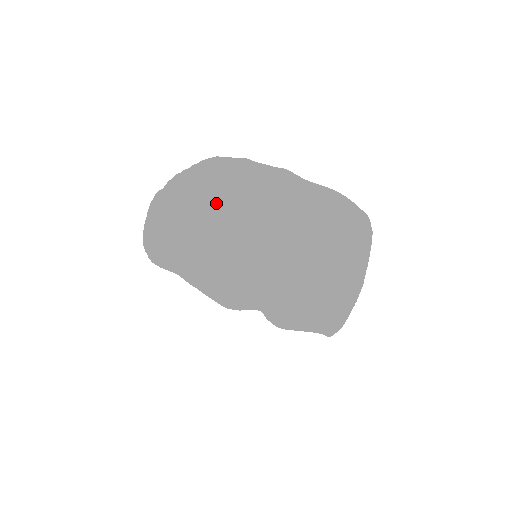
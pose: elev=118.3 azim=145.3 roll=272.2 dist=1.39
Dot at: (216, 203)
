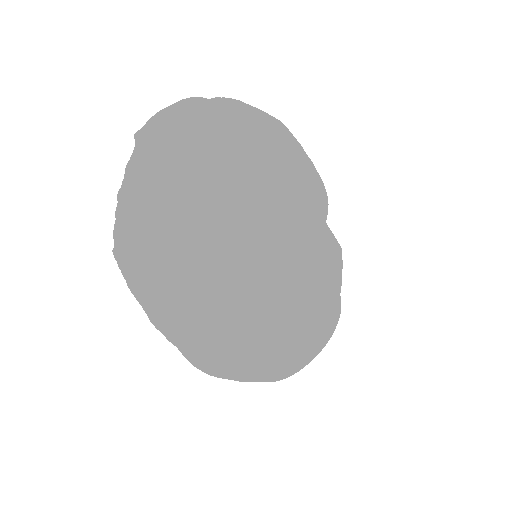
Dot at: (309, 164)
